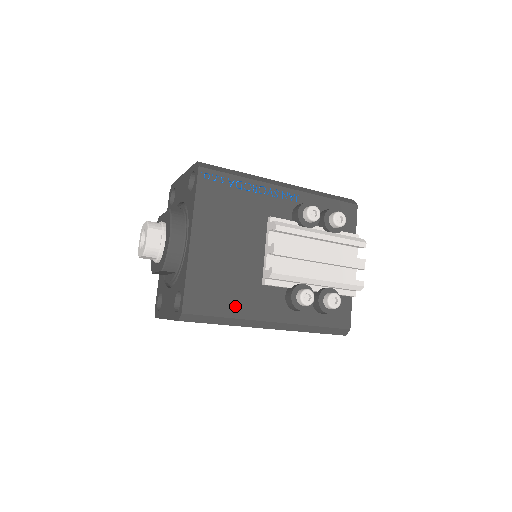
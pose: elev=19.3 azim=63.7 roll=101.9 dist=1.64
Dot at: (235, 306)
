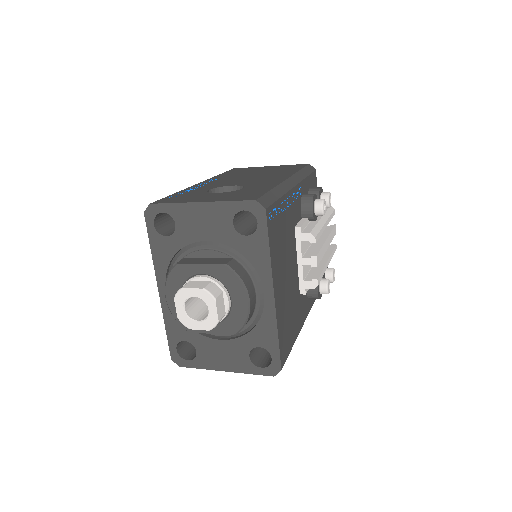
Dot at: (295, 329)
